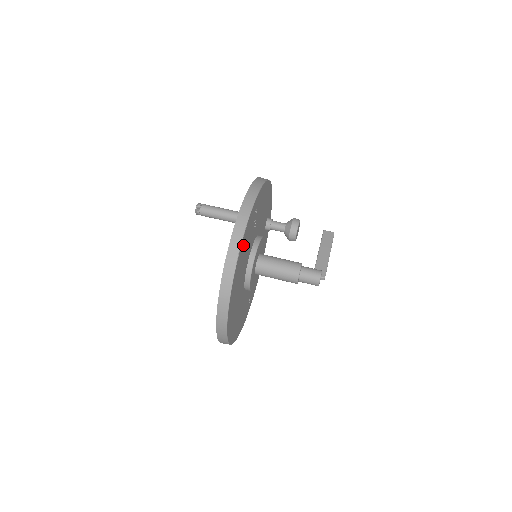
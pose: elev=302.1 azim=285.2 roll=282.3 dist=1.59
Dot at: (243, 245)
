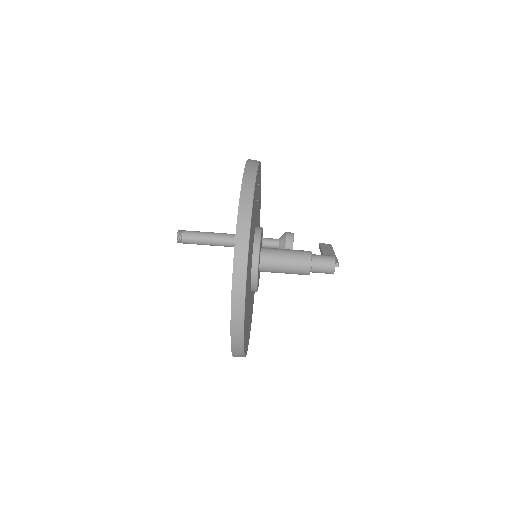
Dot at: occluded
